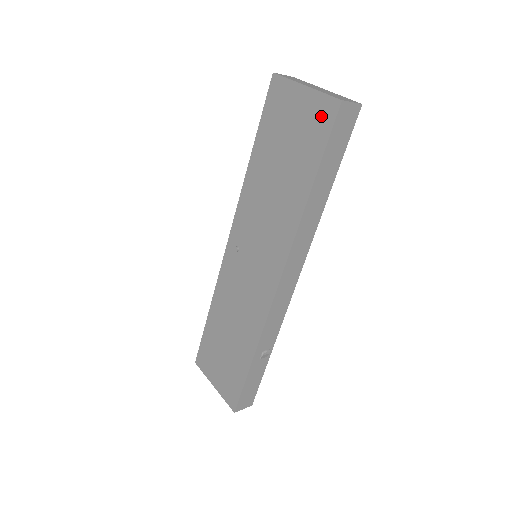
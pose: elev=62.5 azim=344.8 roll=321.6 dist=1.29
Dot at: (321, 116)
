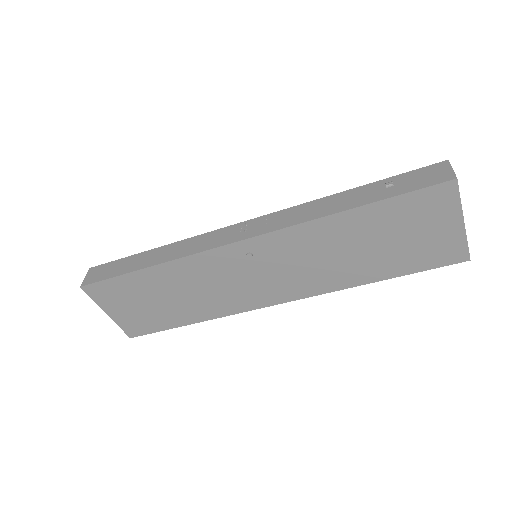
Dot at: (447, 253)
